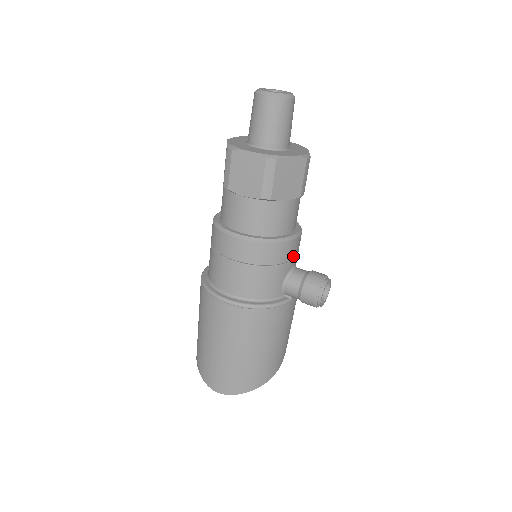
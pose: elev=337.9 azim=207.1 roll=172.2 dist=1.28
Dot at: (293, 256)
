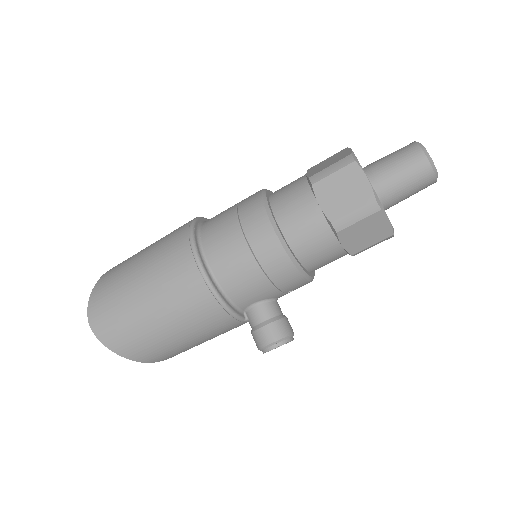
Dot at: occluded
